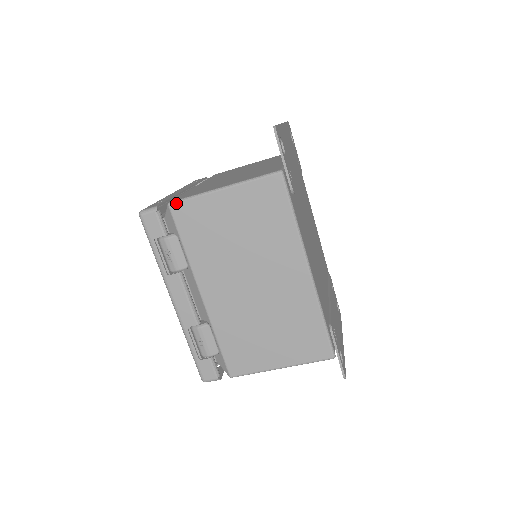
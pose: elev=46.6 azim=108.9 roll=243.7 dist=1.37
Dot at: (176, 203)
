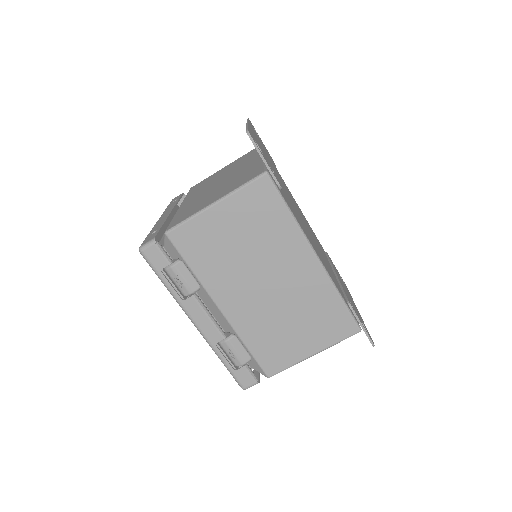
Dot at: (173, 230)
